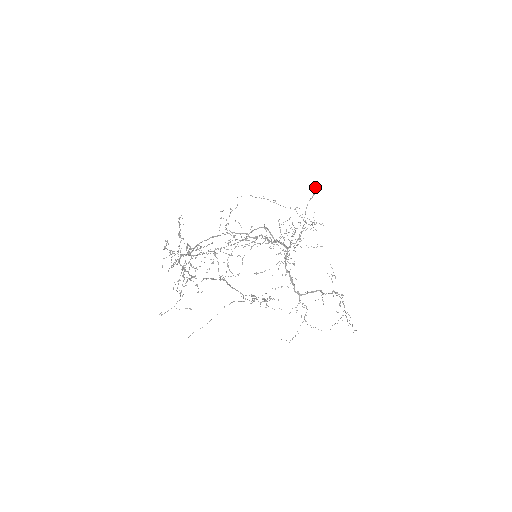
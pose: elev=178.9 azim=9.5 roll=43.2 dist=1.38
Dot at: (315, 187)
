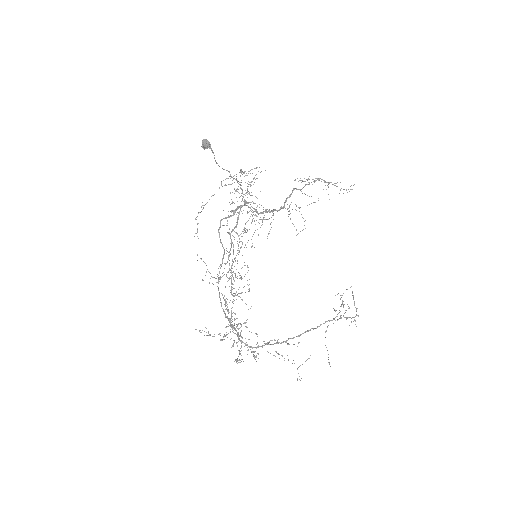
Dot at: (207, 148)
